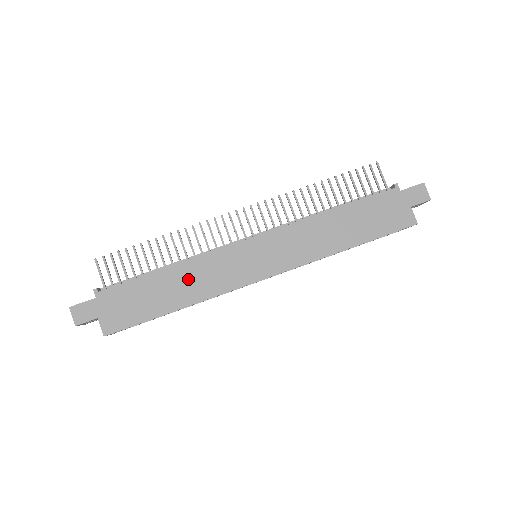
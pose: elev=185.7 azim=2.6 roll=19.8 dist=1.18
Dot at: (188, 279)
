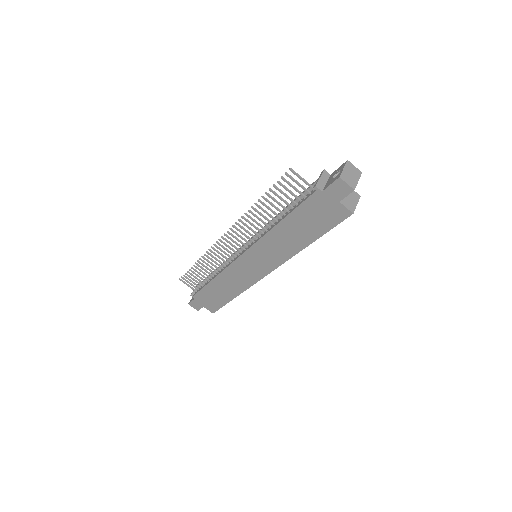
Dot at: (227, 283)
